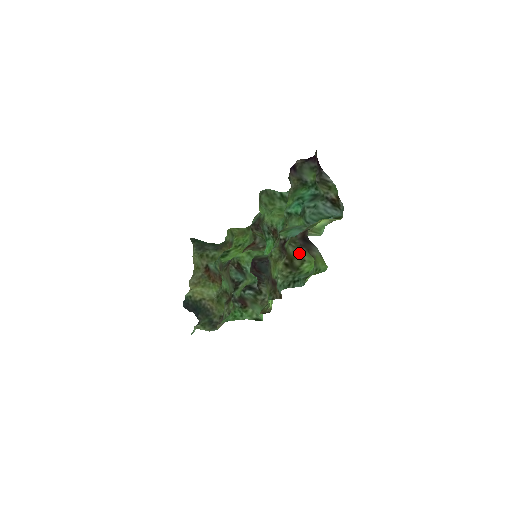
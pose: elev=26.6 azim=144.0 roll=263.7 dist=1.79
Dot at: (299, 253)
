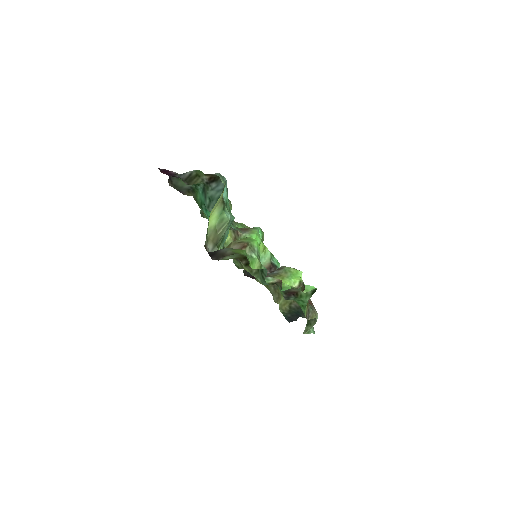
Dot at: occluded
